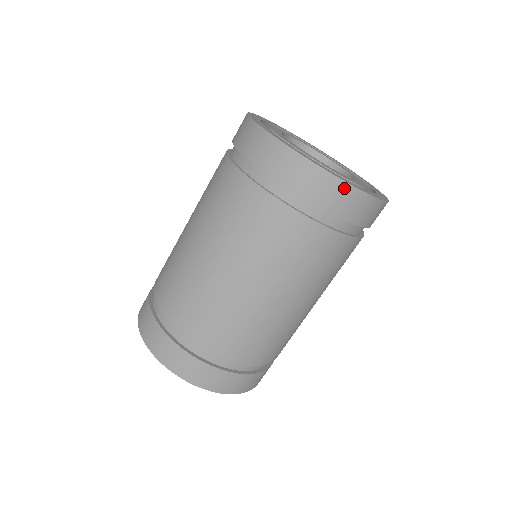
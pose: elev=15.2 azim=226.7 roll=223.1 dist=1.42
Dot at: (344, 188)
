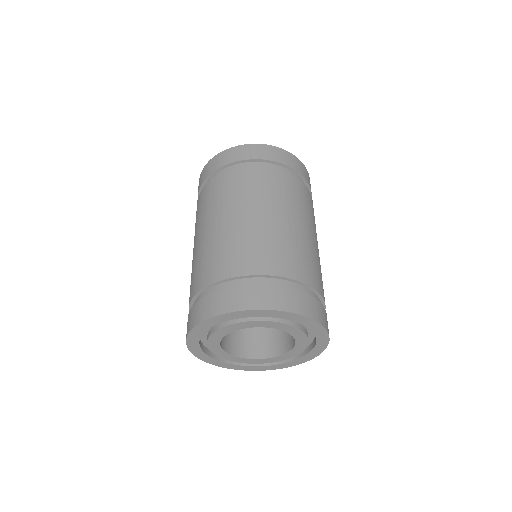
Dot at: (295, 158)
